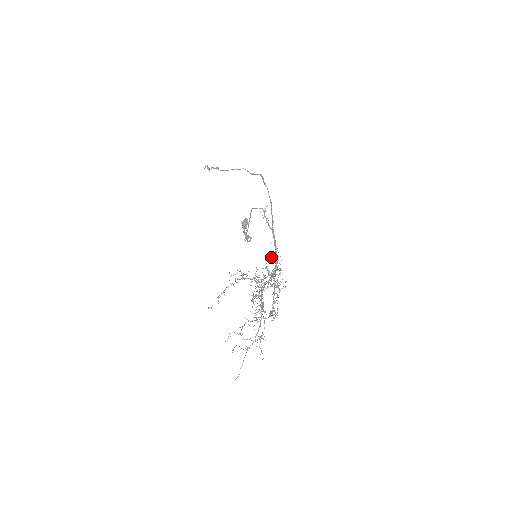
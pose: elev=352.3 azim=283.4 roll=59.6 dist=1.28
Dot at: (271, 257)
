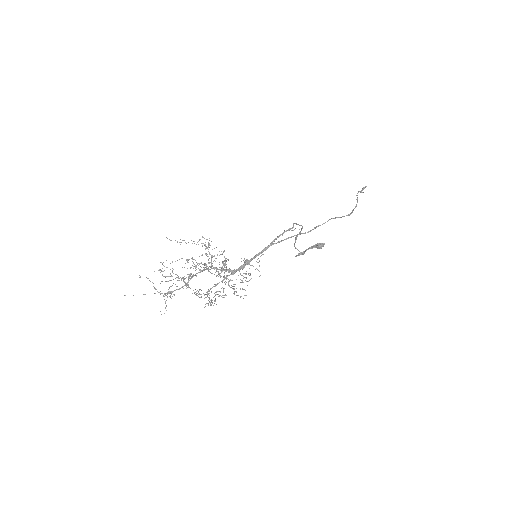
Dot at: (246, 260)
